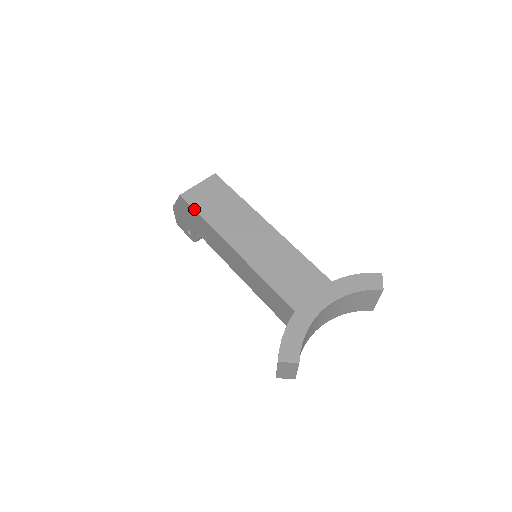
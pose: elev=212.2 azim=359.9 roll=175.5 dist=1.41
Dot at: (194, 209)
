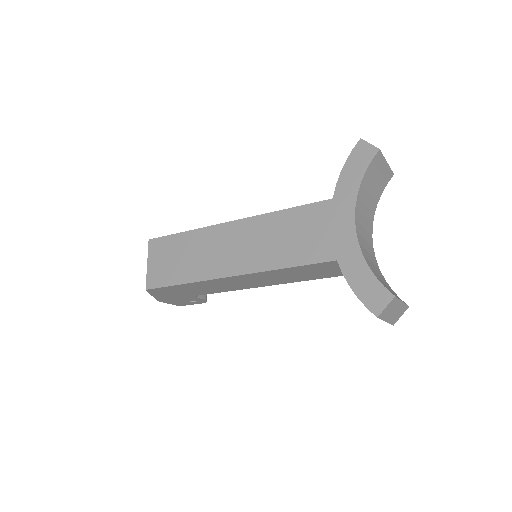
Dot at: (168, 286)
